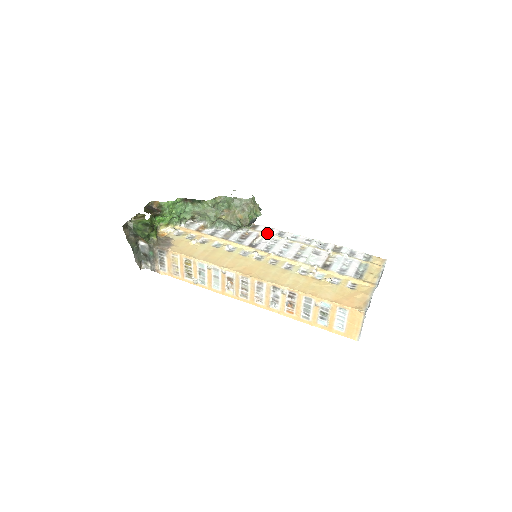
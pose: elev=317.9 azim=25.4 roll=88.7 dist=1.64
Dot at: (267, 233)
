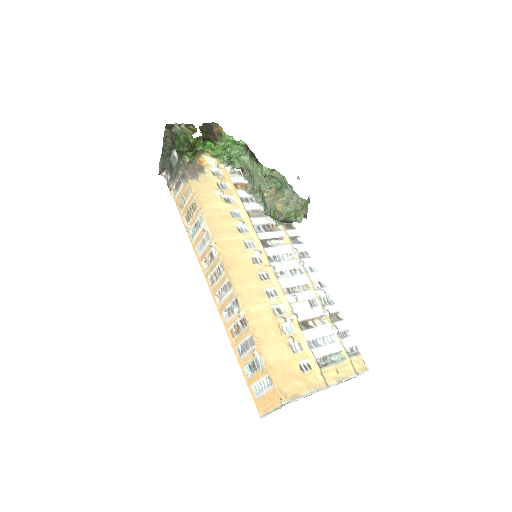
Dot at: (292, 243)
